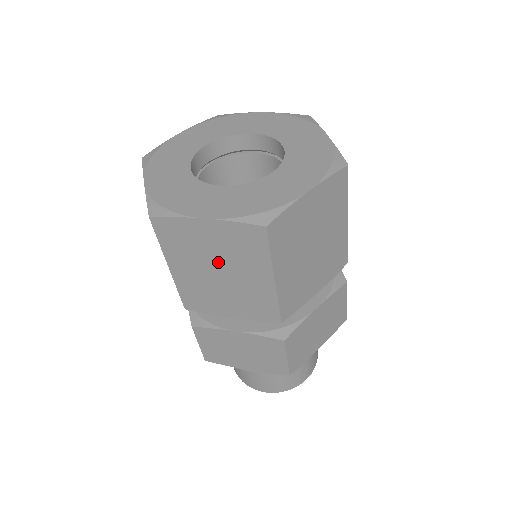
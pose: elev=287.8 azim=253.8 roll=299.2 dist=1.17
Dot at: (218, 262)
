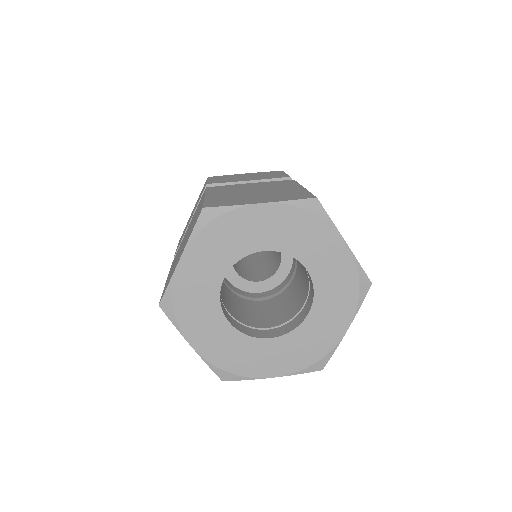
Dot at: occluded
